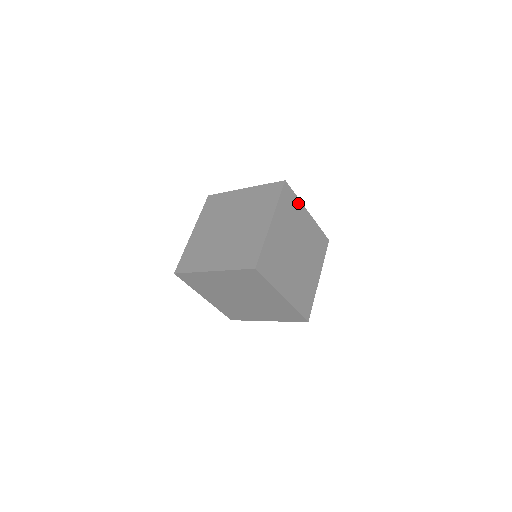
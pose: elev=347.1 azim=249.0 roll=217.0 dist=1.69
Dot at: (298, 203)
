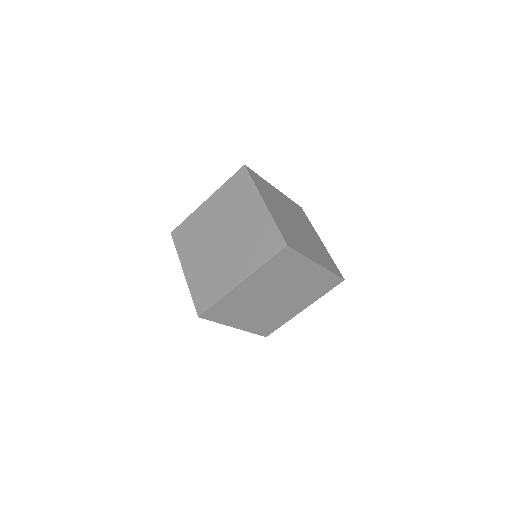
Dot at: (265, 182)
